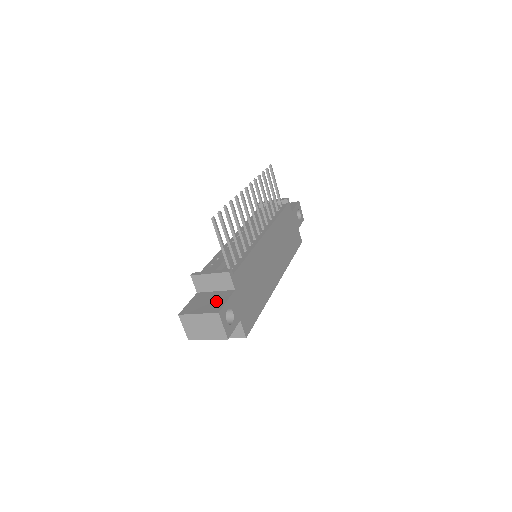
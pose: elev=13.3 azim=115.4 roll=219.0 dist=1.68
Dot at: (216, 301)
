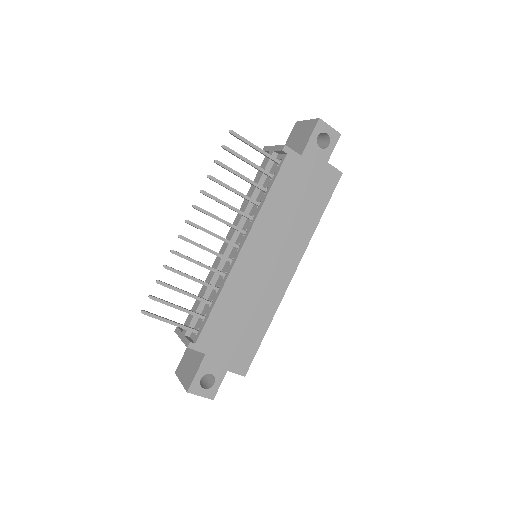
Dot at: (192, 368)
